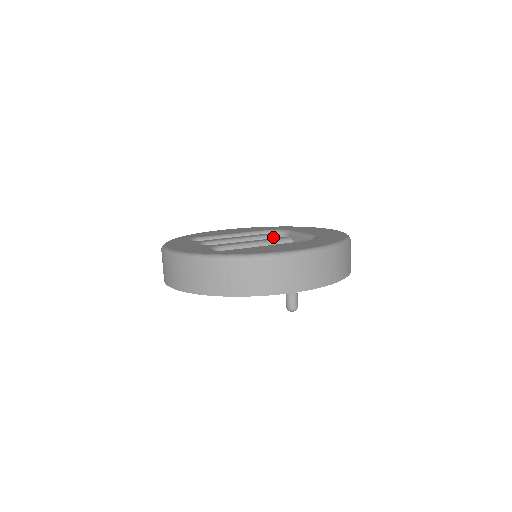
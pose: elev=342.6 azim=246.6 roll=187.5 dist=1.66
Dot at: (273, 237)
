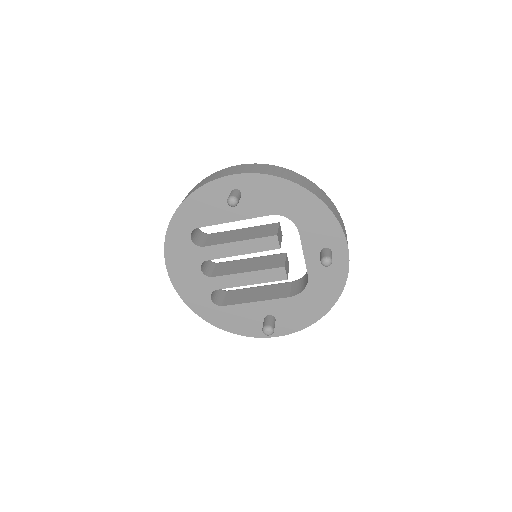
Dot at: (282, 253)
